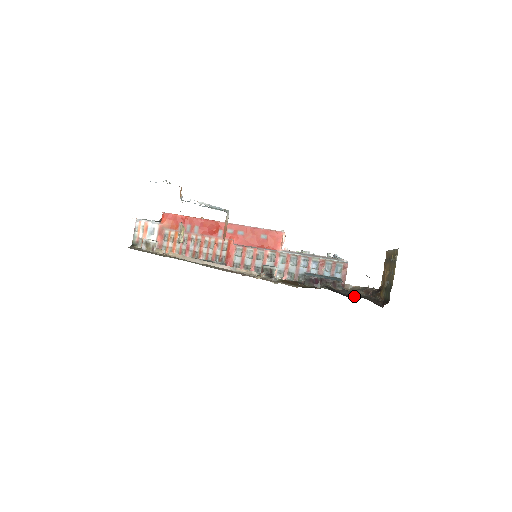
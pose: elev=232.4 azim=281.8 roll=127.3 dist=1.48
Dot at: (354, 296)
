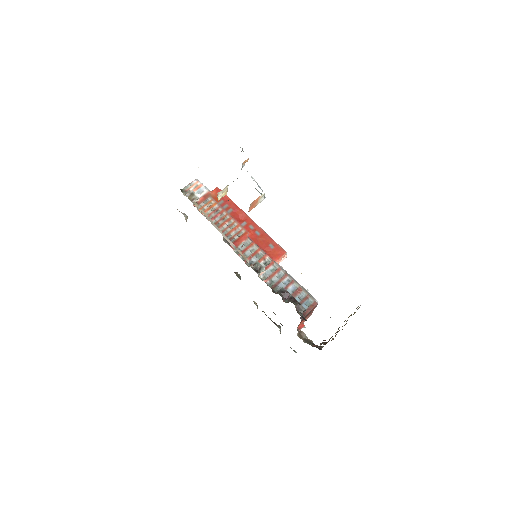
Dot at: occluded
